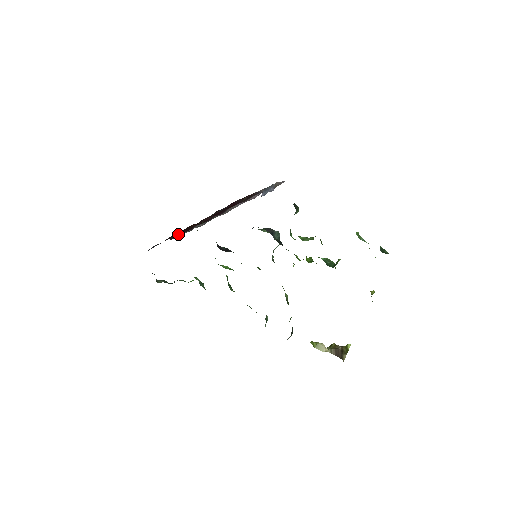
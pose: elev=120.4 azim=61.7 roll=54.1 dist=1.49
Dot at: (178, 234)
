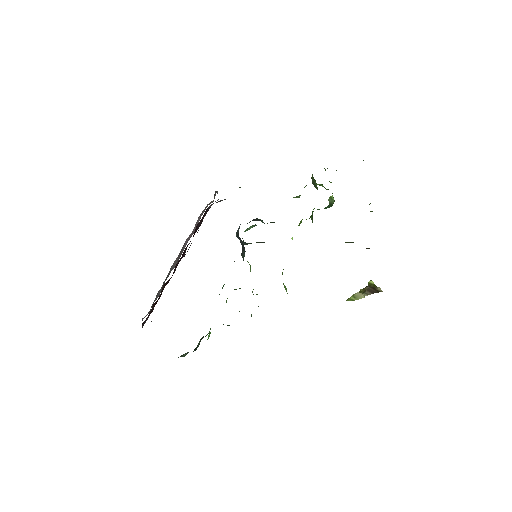
Dot at: (152, 310)
